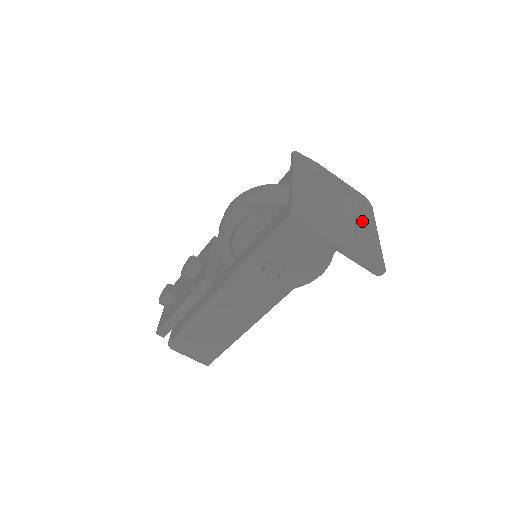
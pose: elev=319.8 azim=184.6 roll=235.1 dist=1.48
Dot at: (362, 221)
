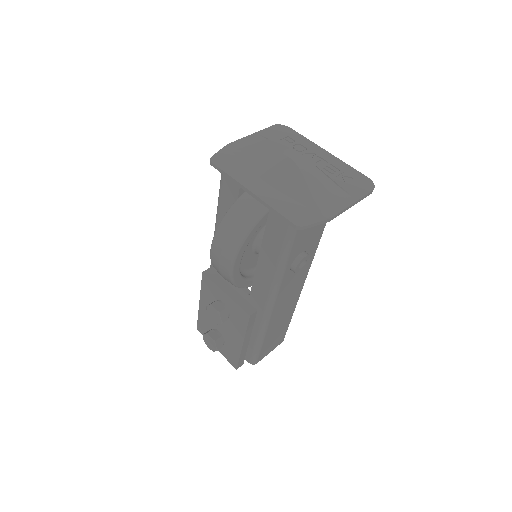
Dot at: (310, 155)
